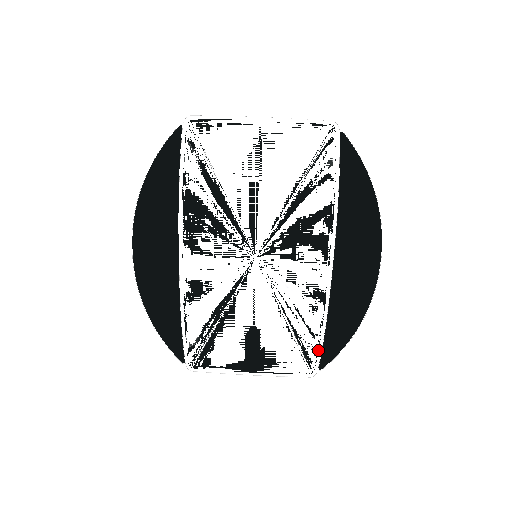
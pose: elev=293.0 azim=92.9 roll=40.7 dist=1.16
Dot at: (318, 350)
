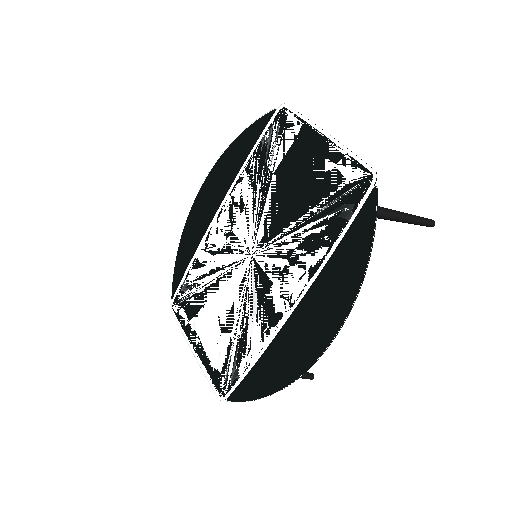
Dot at: (237, 381)
